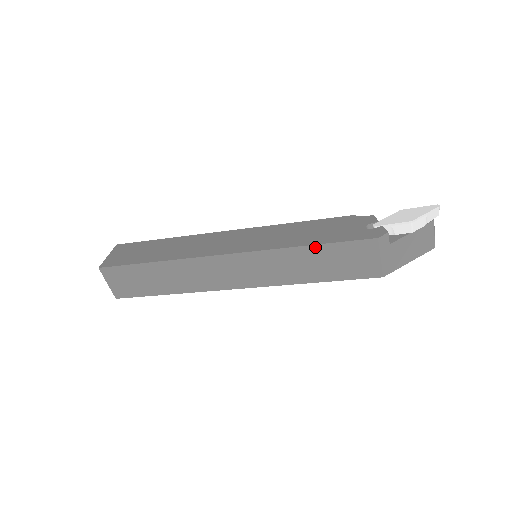
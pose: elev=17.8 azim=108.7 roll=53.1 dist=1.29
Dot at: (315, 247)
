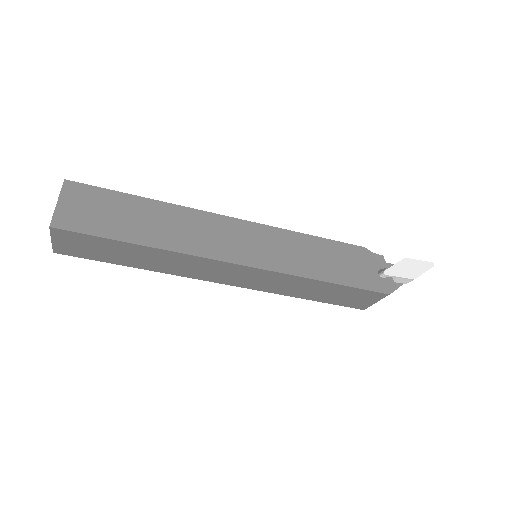
Dot at: (333, 284)
